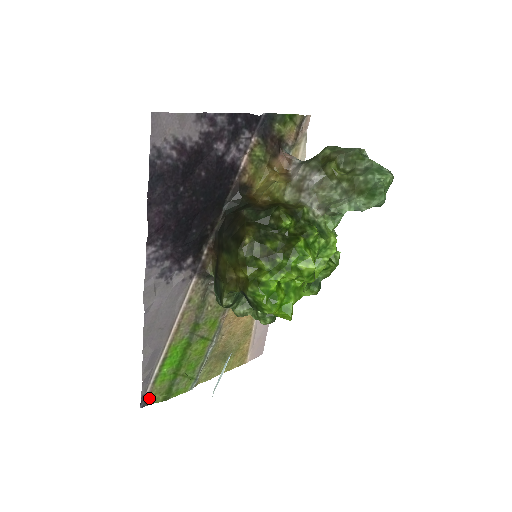
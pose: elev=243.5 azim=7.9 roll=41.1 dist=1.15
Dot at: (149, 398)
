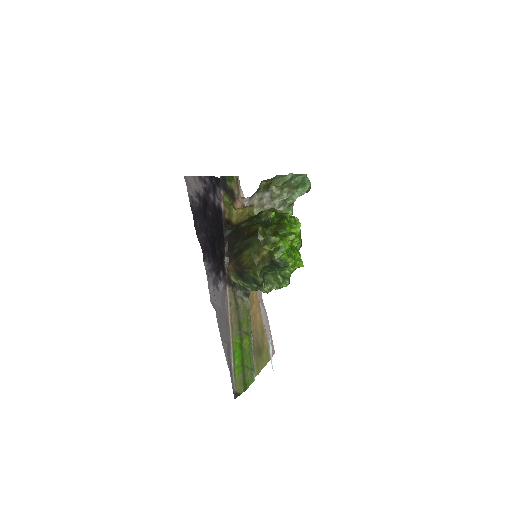
Dot at: (236, 390)
